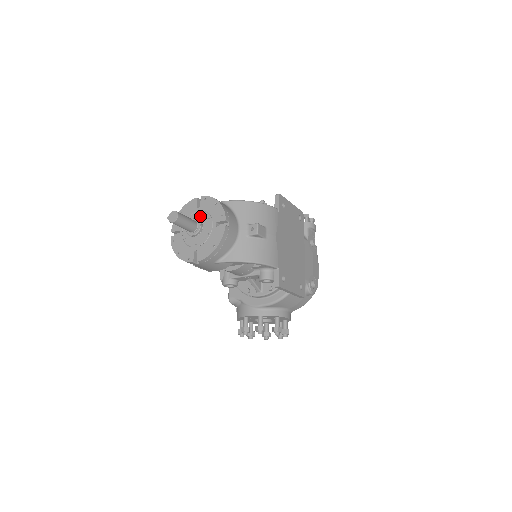
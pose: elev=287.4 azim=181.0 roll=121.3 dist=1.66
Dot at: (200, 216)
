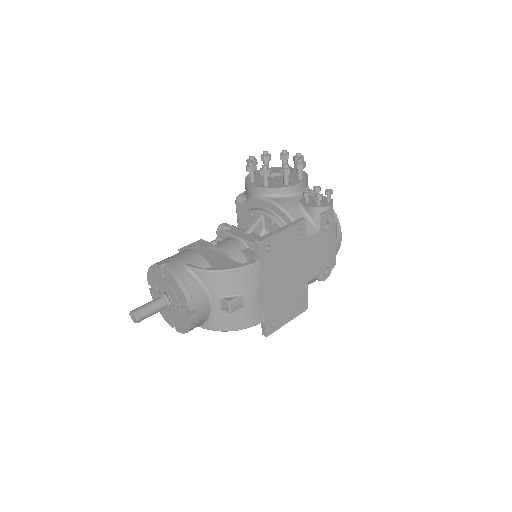
Dot at: (167, 289)
